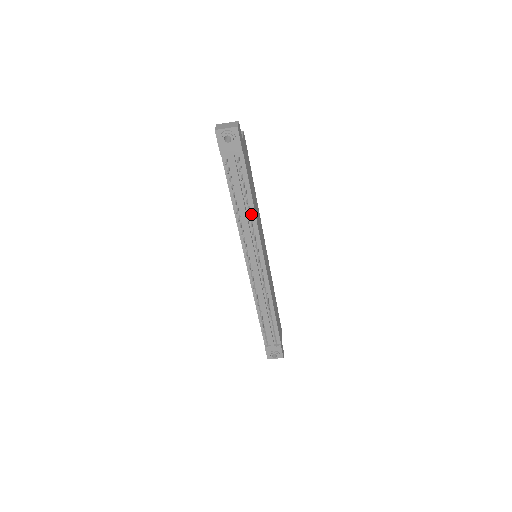
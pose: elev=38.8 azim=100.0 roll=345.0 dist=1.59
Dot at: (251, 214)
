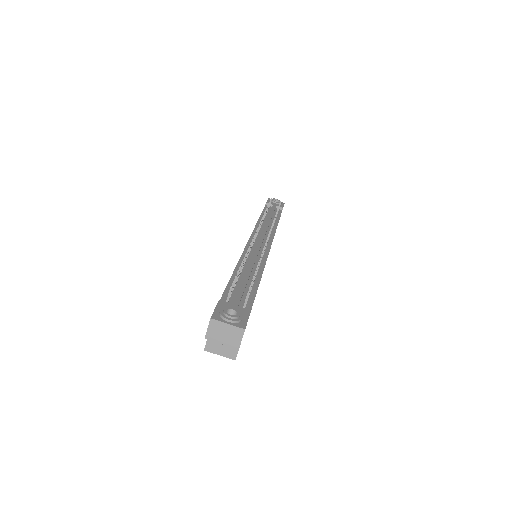
Dot at: (273, 226)
